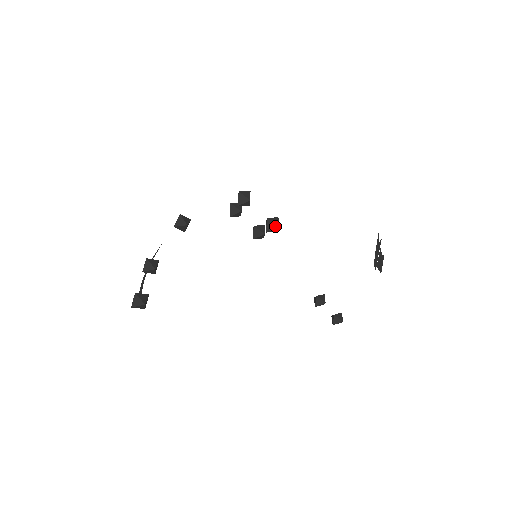
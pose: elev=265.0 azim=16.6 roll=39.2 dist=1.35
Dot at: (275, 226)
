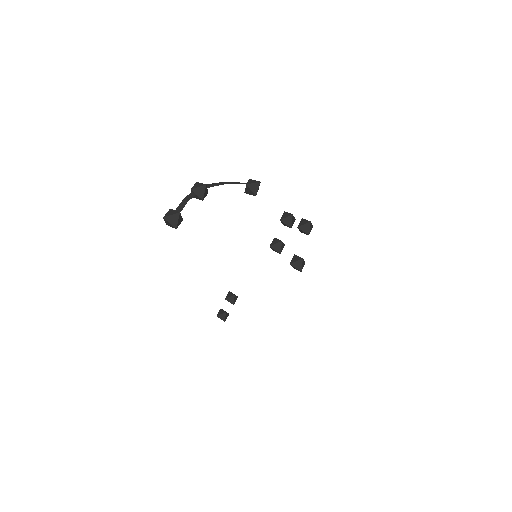
Dot at: (300, 268)
